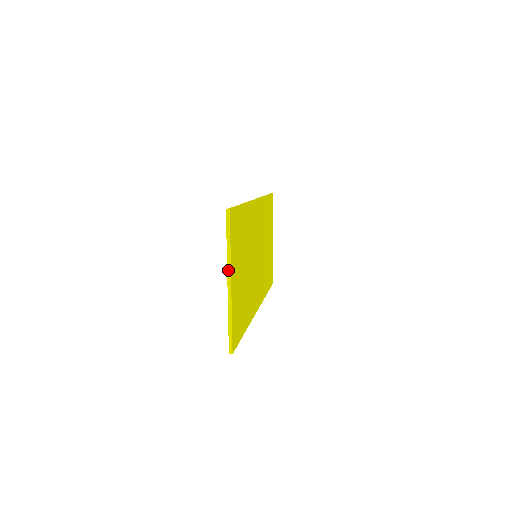
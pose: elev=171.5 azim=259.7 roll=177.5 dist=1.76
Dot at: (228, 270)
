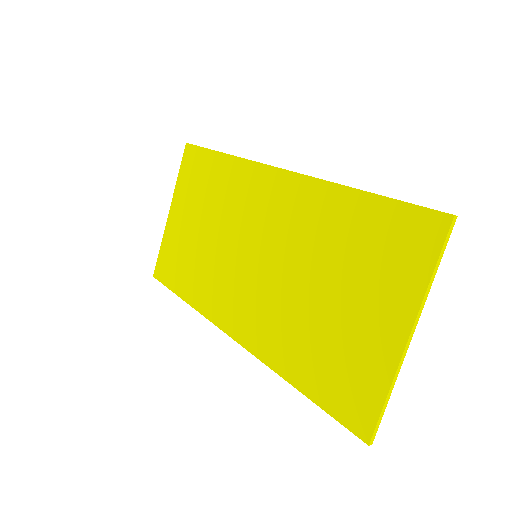
Dot at: (419, 314)
